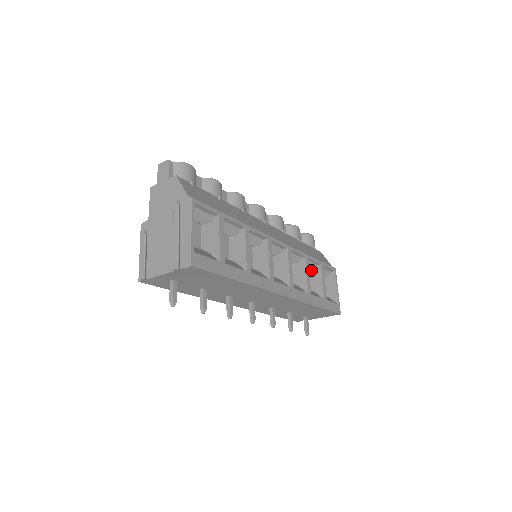
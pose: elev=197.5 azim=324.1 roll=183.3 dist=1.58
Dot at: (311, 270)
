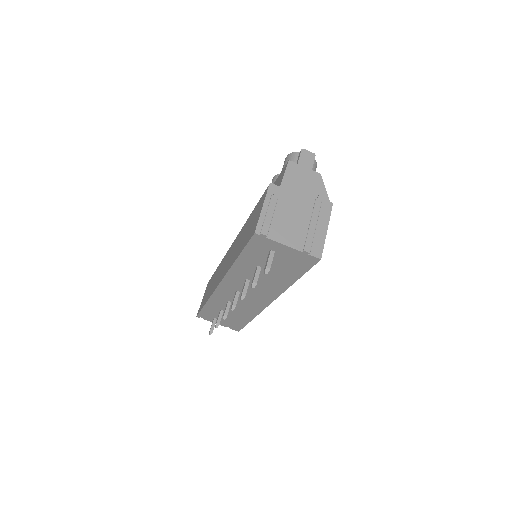
Dot at: occluded
